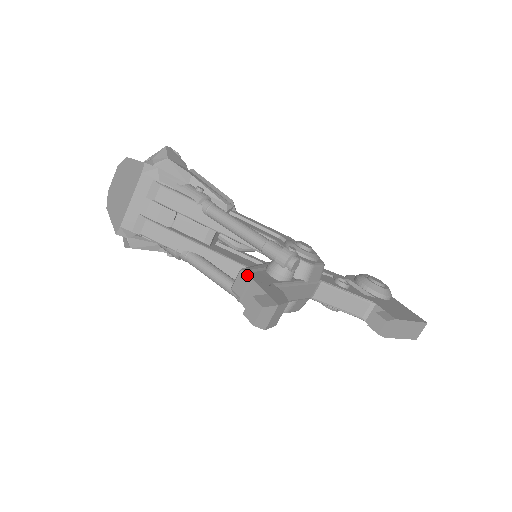
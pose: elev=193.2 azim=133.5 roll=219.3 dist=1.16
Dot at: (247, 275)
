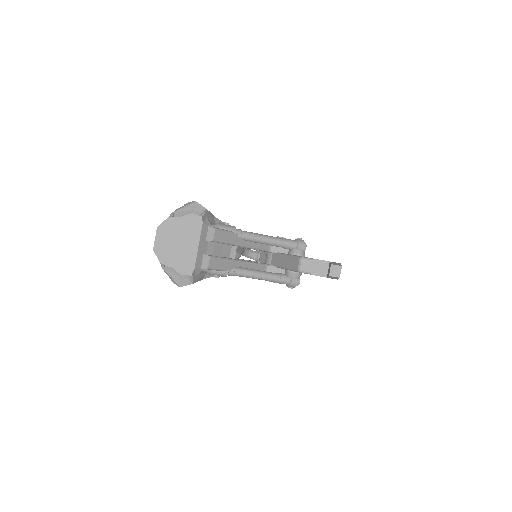
Dot at: (308, 258)
